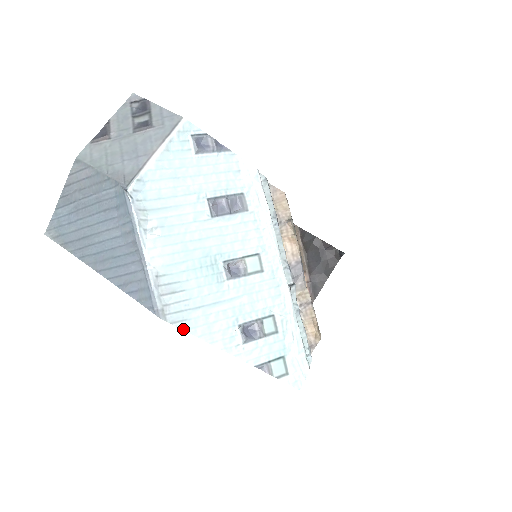
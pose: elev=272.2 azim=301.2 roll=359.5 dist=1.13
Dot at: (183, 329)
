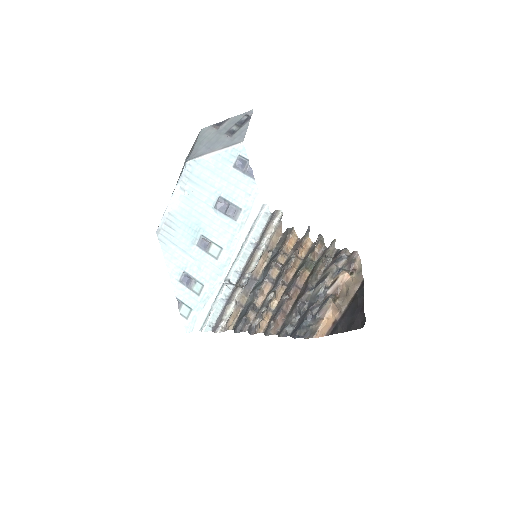
Dot at: (161, 247)
